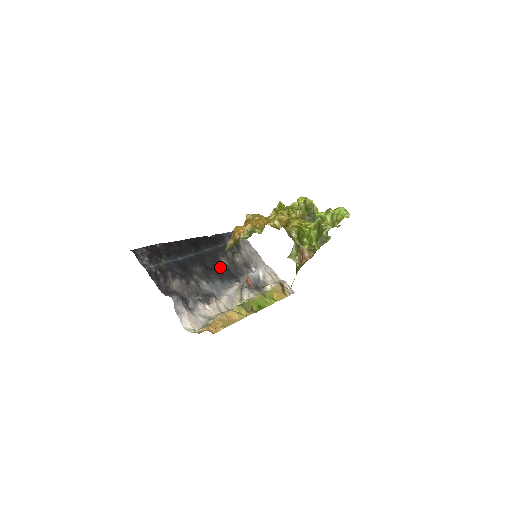
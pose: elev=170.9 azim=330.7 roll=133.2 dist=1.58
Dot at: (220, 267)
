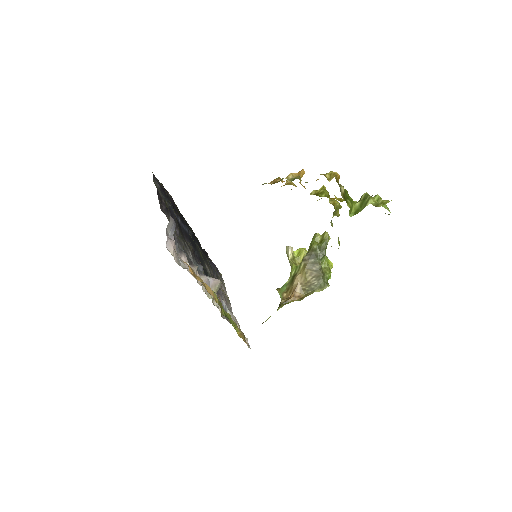
Dot at: (203, 267)
